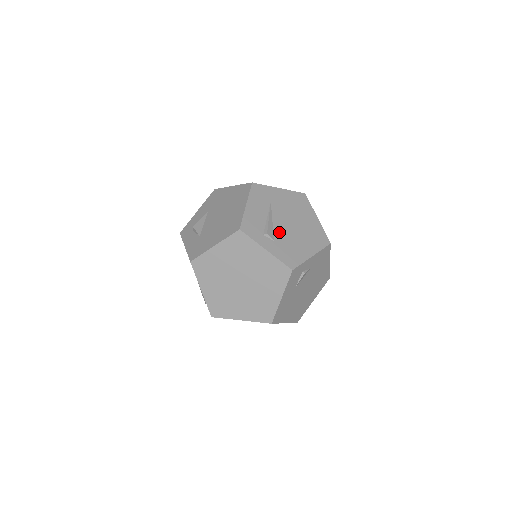
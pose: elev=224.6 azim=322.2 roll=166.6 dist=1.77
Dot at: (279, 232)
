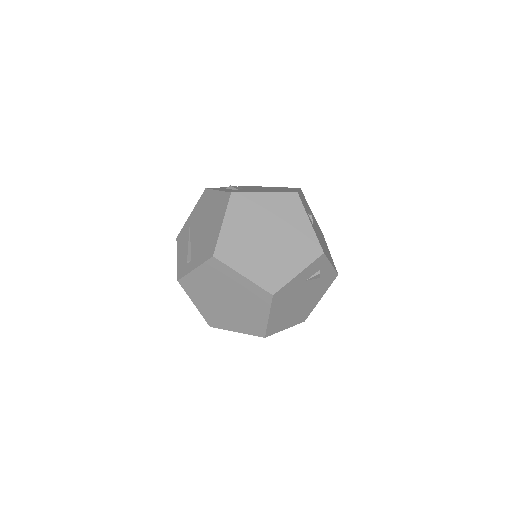
Dot at: (315, 227)
